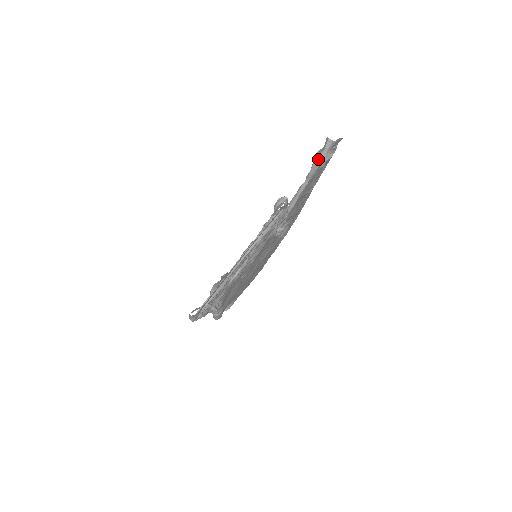
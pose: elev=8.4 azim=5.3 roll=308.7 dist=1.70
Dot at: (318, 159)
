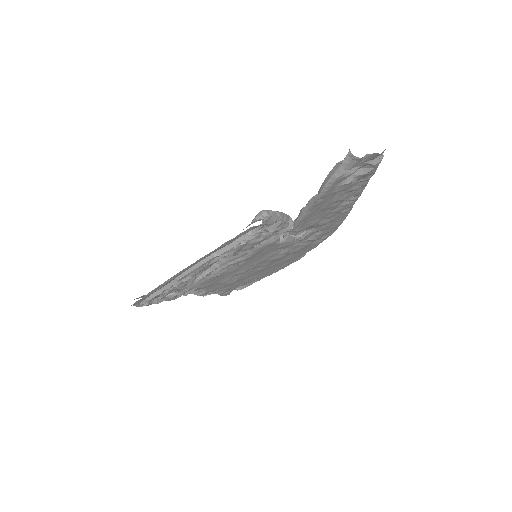
Dot at: (331, 174)
